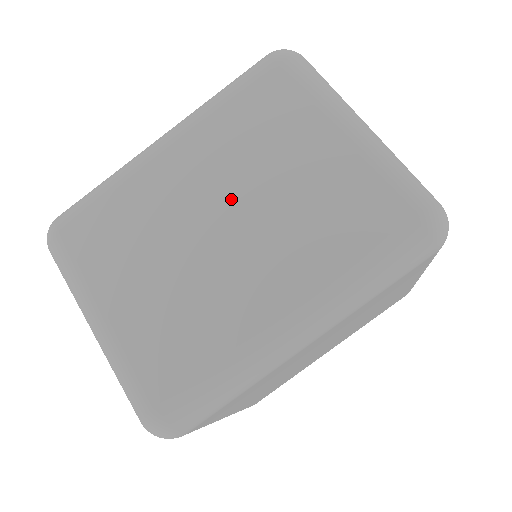
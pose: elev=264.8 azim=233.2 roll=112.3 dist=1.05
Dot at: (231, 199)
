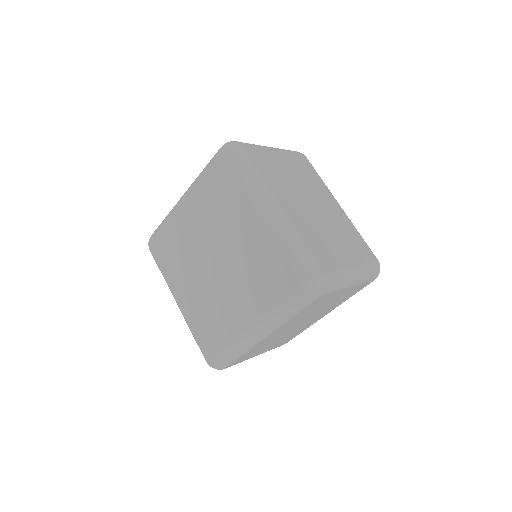
Dot at: occluded
